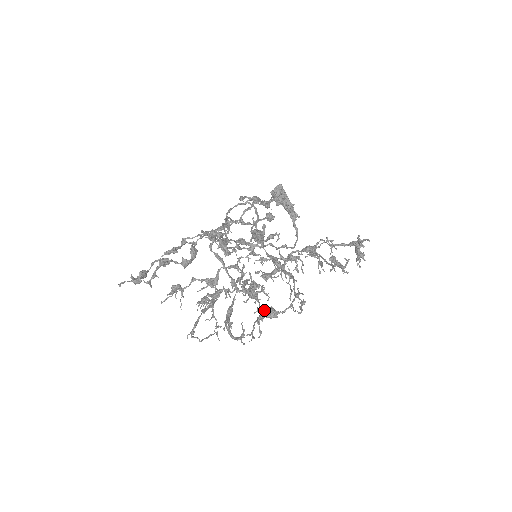
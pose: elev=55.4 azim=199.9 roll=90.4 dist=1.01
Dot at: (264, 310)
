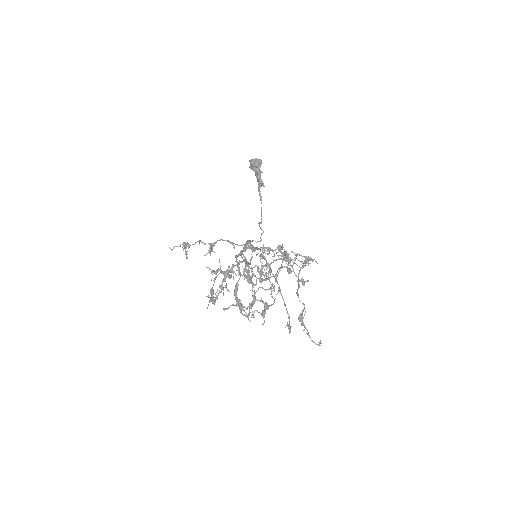
Dot at: (261, 301)
